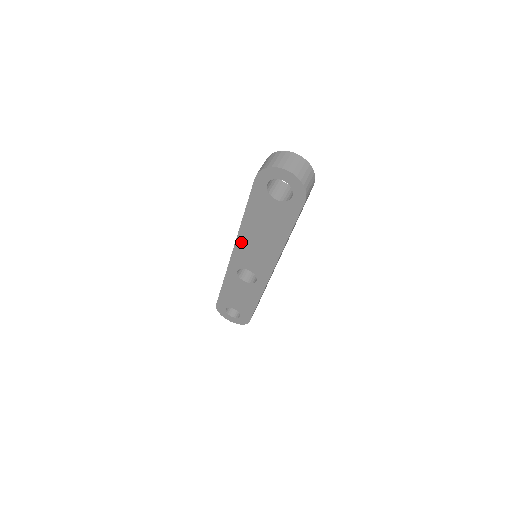
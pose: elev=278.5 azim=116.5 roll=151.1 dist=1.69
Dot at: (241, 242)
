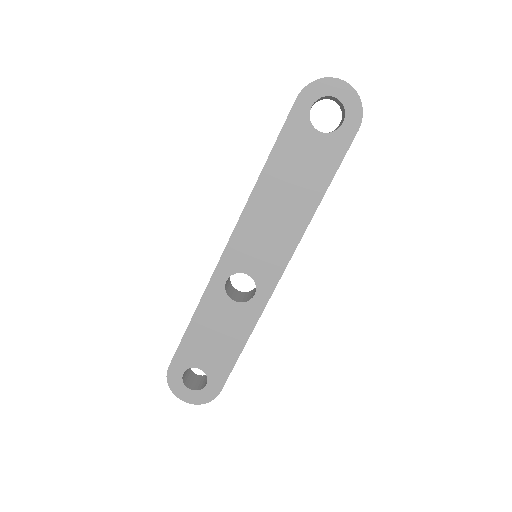
Dot at: (247, 219)
